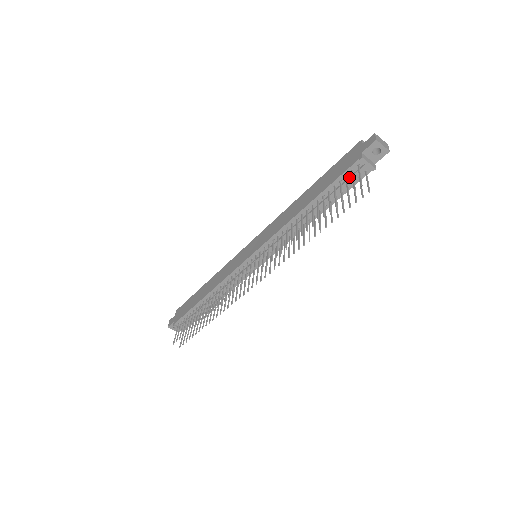
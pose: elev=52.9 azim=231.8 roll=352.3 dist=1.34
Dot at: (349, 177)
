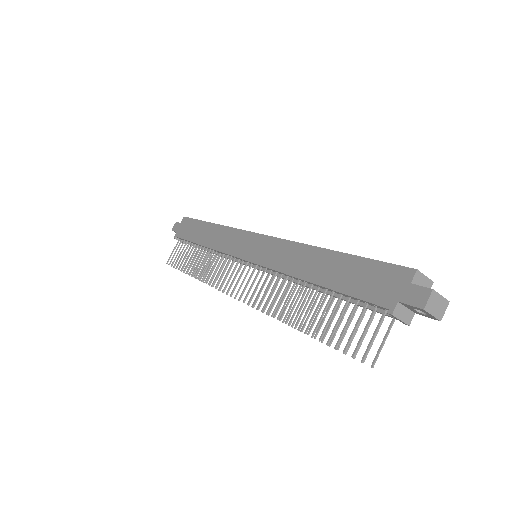
Dot at: (370, 306)
